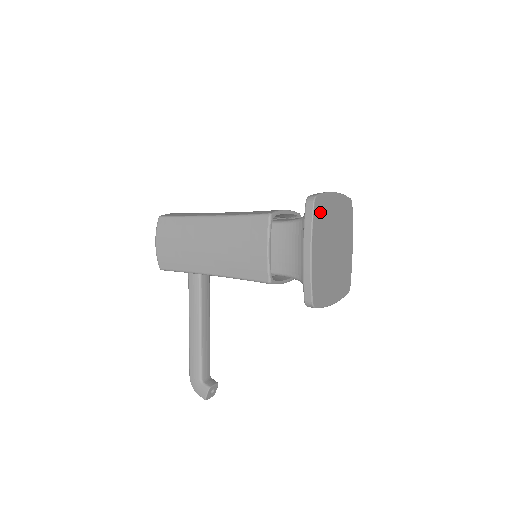
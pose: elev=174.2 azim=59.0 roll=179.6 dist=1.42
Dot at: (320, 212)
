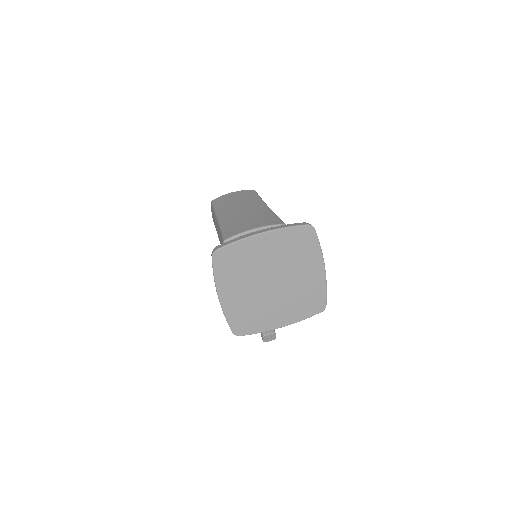
Dot at: (228, 261)
